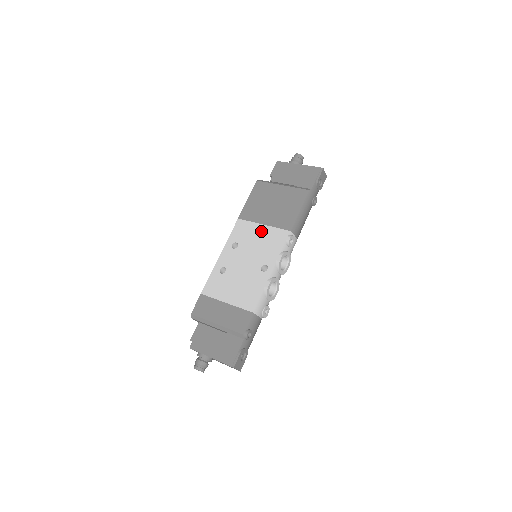
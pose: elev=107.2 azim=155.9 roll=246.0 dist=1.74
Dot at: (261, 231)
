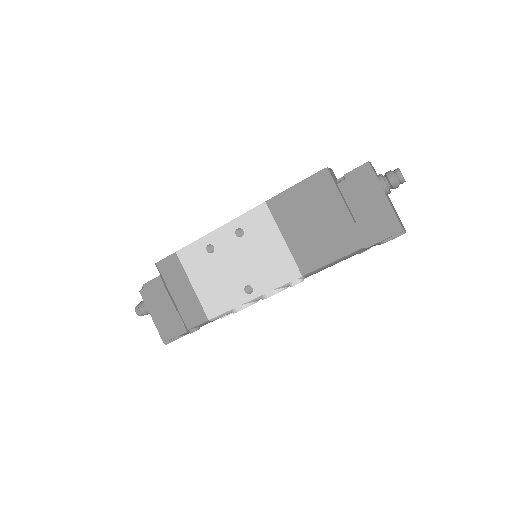
Dot at: (276, 245)
